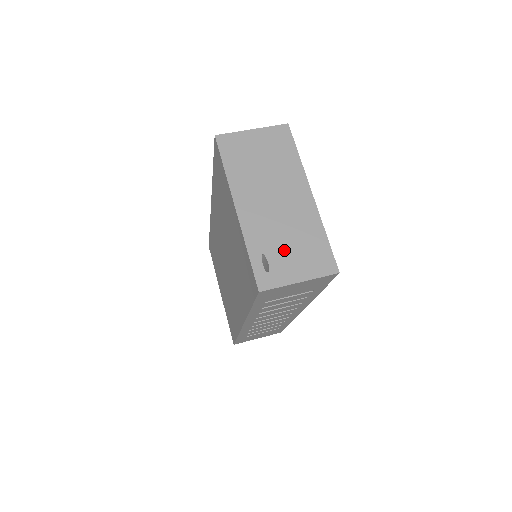
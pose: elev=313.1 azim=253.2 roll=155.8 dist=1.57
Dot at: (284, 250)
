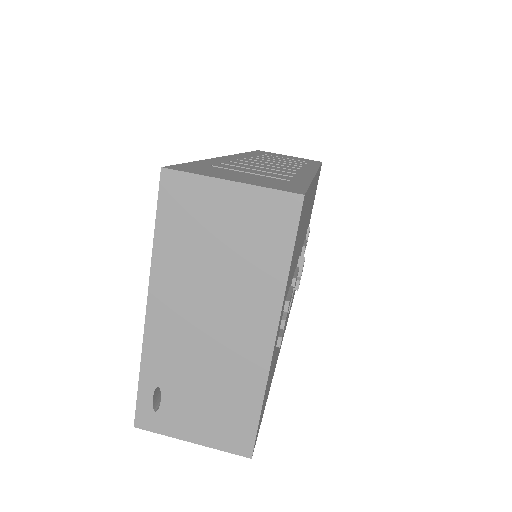
Dot at: (190, 396)
